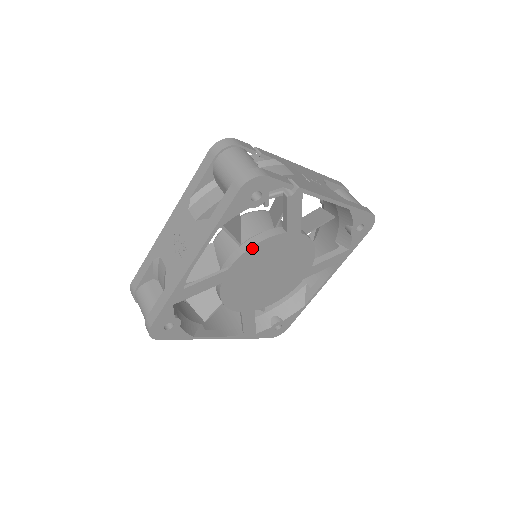
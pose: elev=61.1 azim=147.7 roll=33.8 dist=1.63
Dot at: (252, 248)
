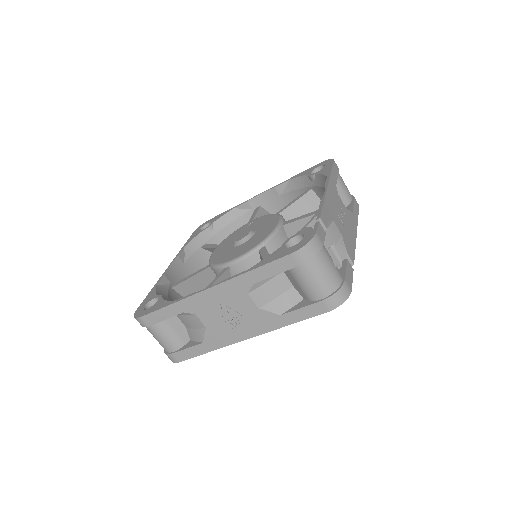
Dot at: occluded
